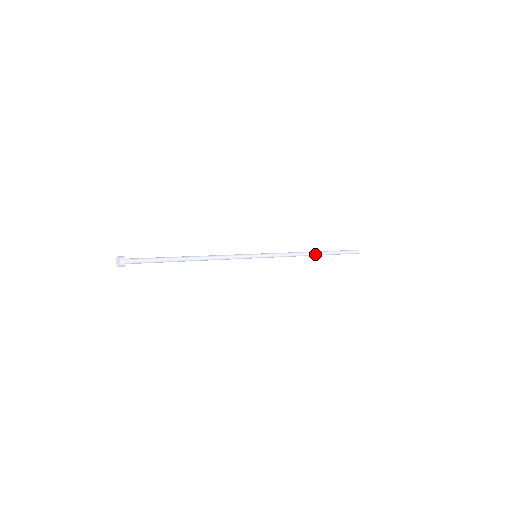
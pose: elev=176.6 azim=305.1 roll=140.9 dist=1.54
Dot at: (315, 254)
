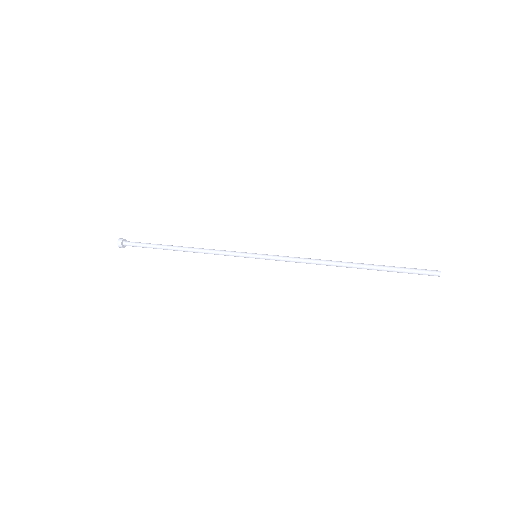
Dot at: (346, 267)
